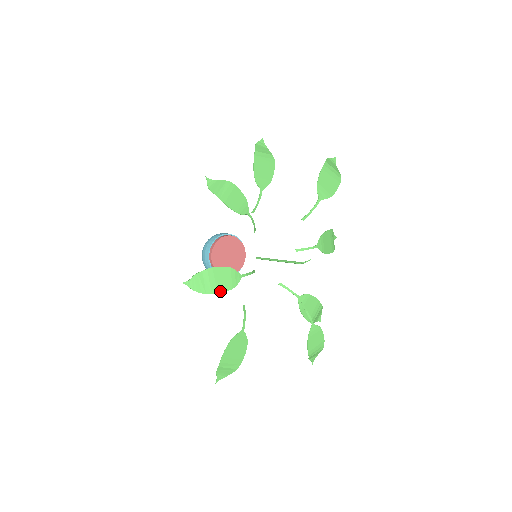
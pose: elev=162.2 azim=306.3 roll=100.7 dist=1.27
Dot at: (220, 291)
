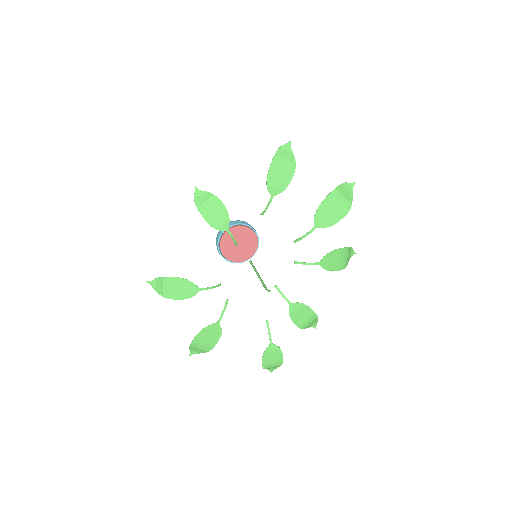
Dot at: (176, 298)
